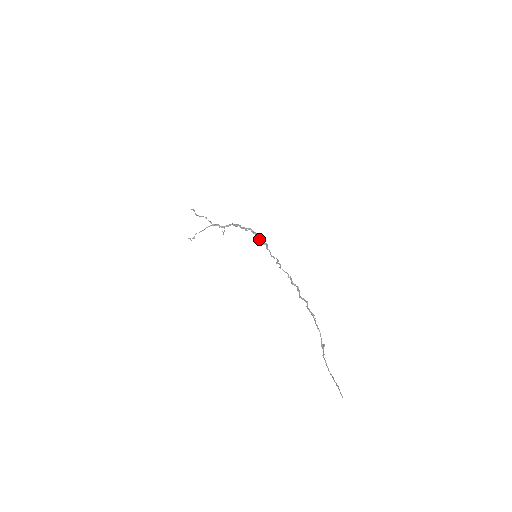
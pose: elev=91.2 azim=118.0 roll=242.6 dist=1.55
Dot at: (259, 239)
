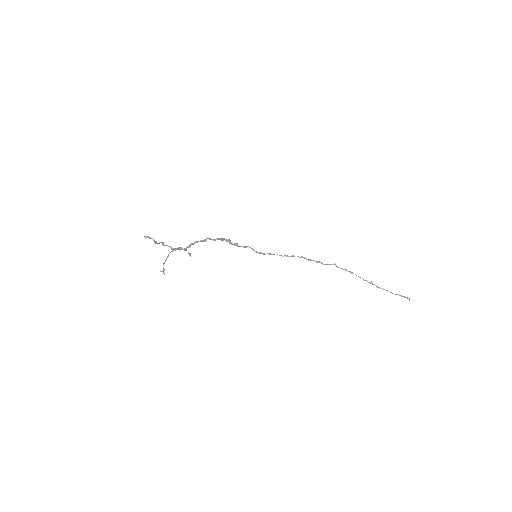
Dot at: (237, 245)
